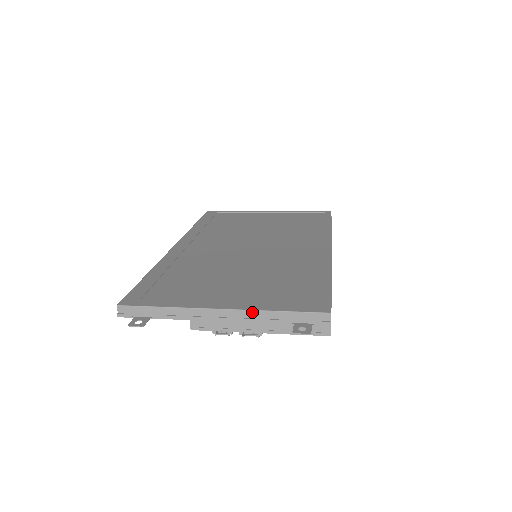
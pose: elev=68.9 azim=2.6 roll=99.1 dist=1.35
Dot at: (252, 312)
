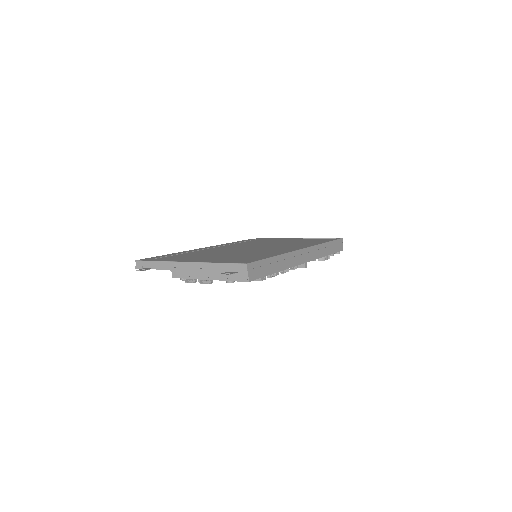
Dot at: (203, 264)
